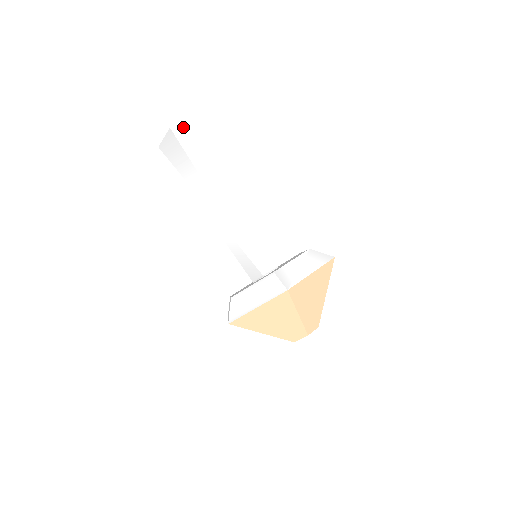
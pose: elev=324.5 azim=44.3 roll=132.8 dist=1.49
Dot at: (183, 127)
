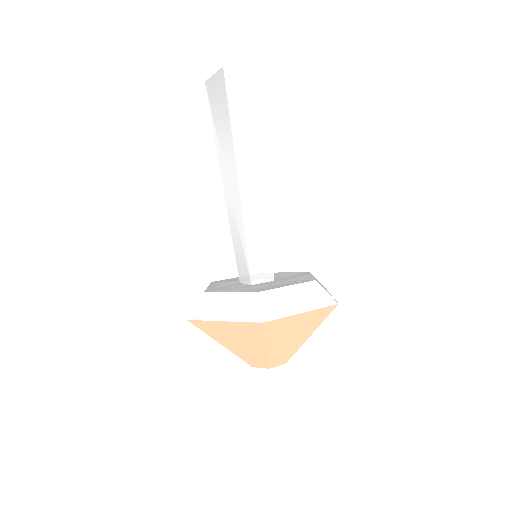
Dot at: (240, 72)
